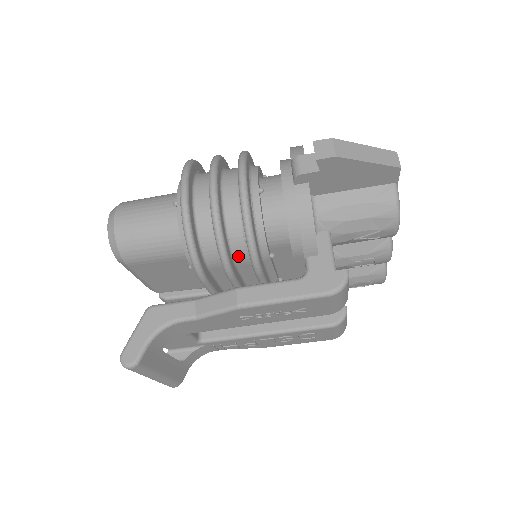
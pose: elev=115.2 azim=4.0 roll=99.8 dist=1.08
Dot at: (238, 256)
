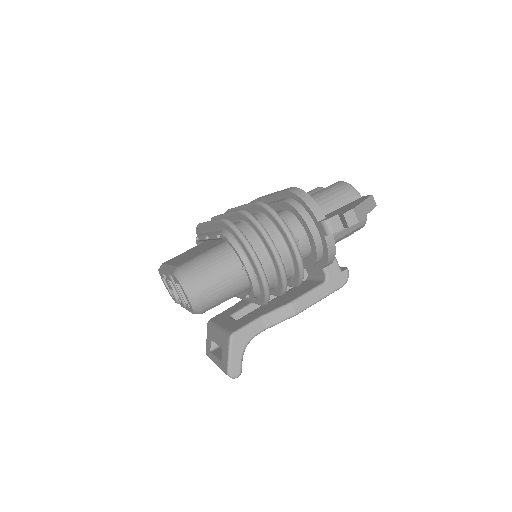
Dot at: occluded
